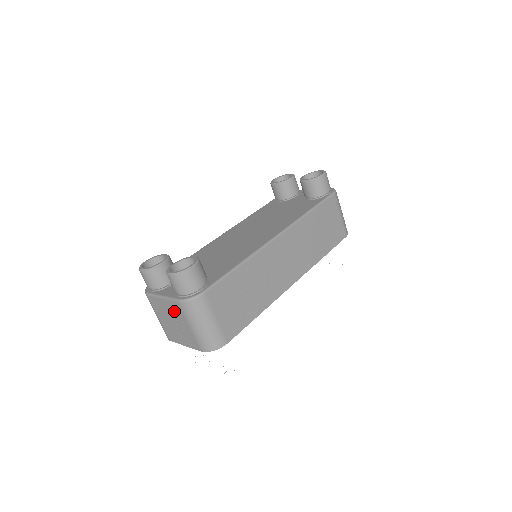
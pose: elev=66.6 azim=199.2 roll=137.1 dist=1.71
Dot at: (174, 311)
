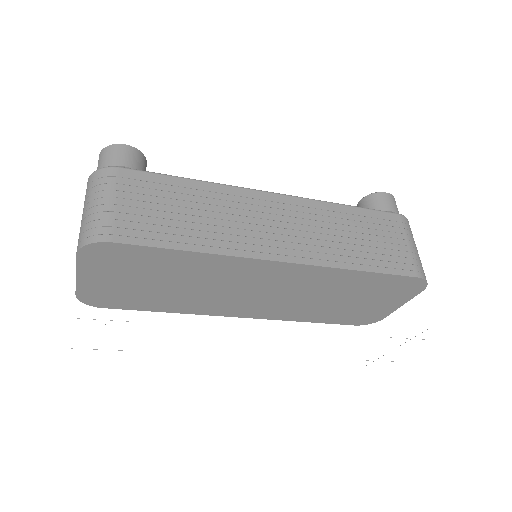
Dot at: occluded
